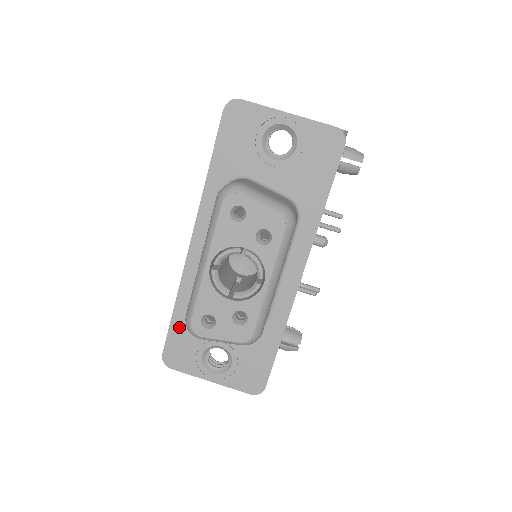
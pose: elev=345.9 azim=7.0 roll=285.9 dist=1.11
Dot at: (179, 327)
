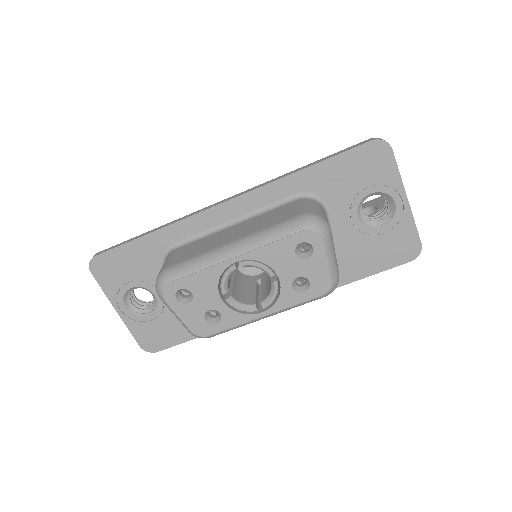
Dot at: (136, 251)
